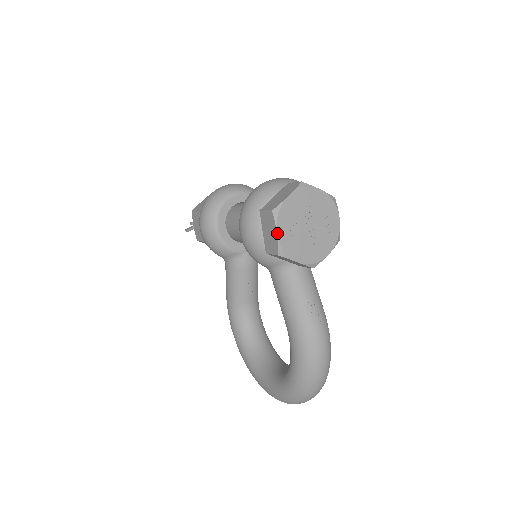
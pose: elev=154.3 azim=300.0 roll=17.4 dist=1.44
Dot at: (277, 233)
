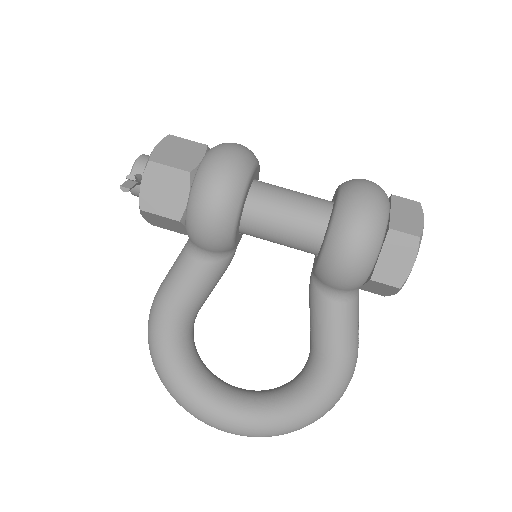
Dot at: occluded
